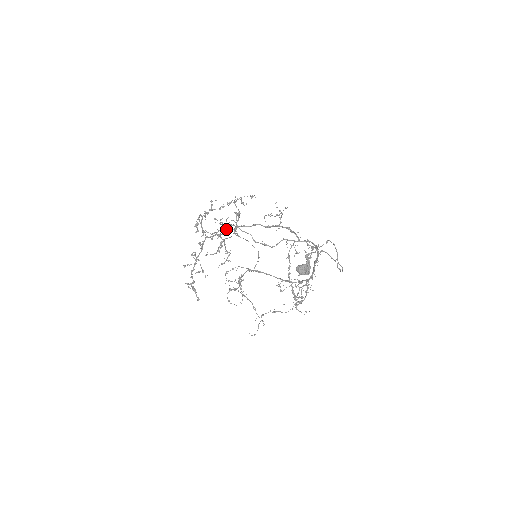
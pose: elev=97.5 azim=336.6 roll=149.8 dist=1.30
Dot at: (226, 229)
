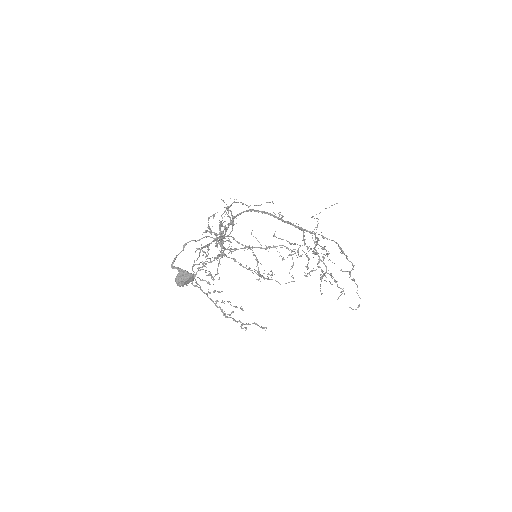
Dot at: (219, 261)
